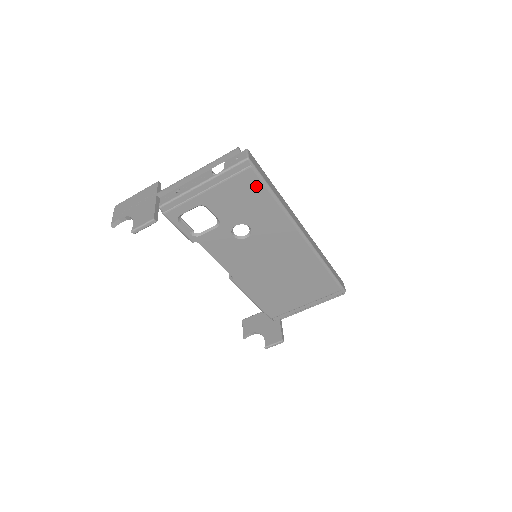
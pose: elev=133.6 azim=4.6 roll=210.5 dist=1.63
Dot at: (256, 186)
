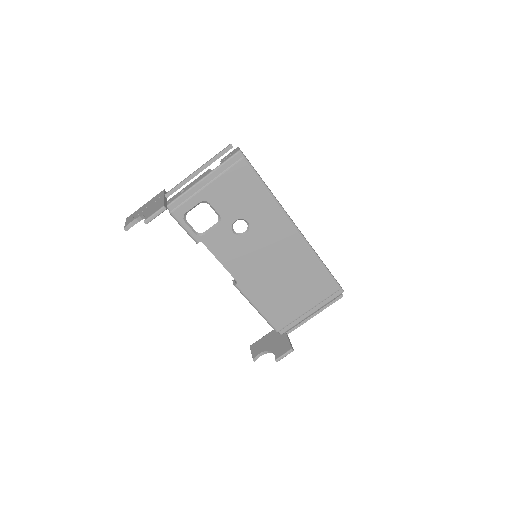
Dot at: (249, 177)
